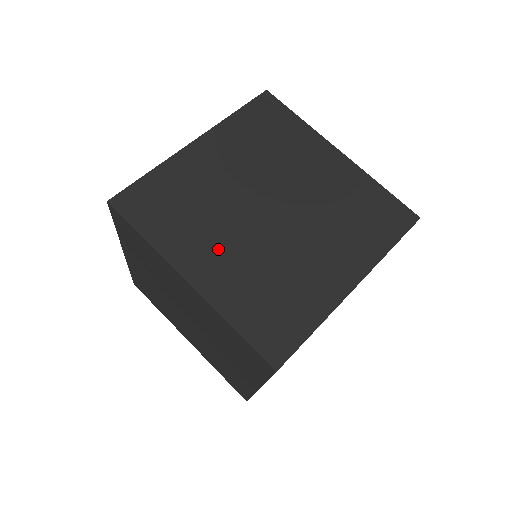
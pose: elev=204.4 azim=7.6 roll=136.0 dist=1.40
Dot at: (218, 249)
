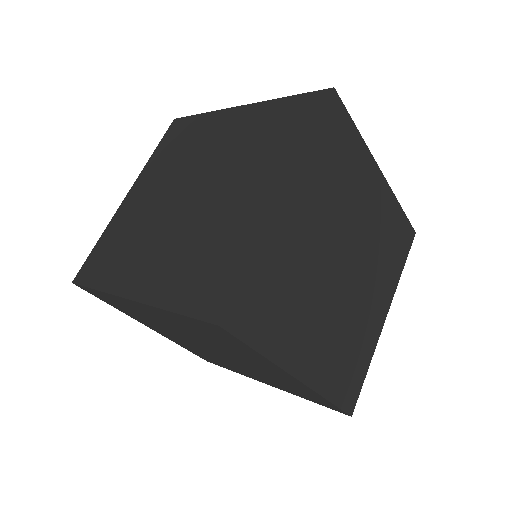
Dot at: (315, 332)
